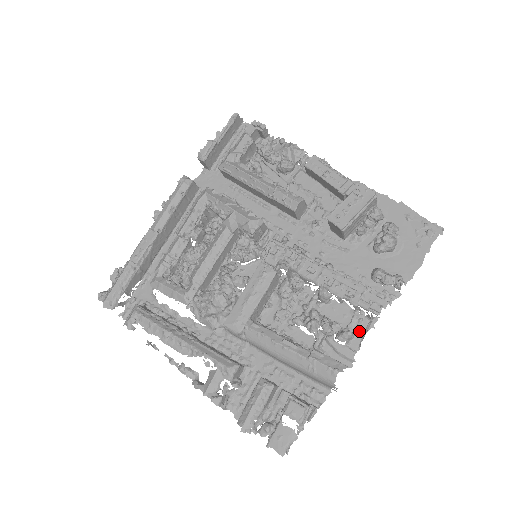
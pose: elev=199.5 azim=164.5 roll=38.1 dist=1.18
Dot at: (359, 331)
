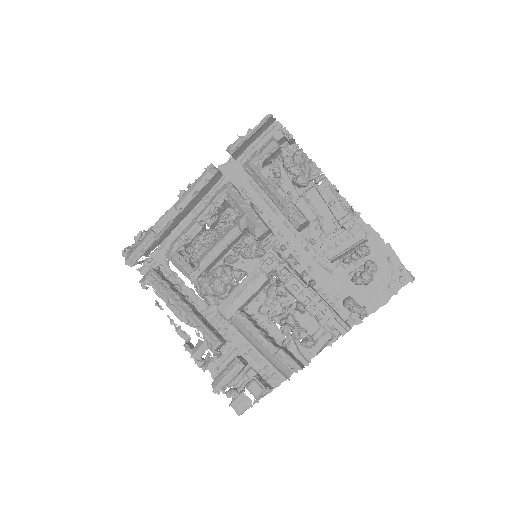
Dot at: (321, 341)
